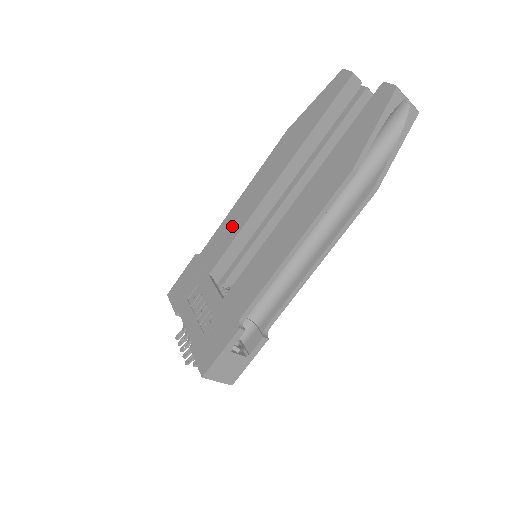
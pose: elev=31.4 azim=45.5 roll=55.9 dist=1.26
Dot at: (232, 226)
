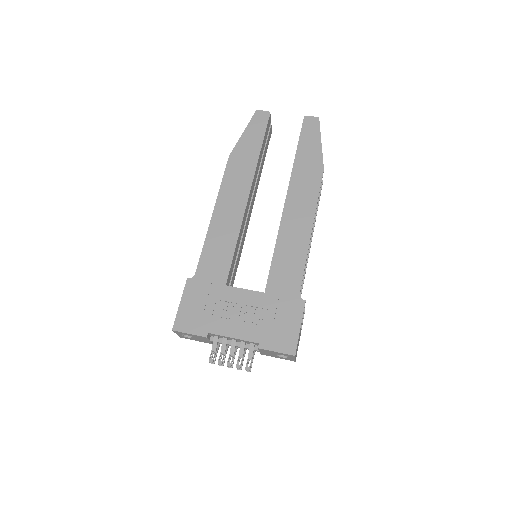
Dot at: (223, 239)
